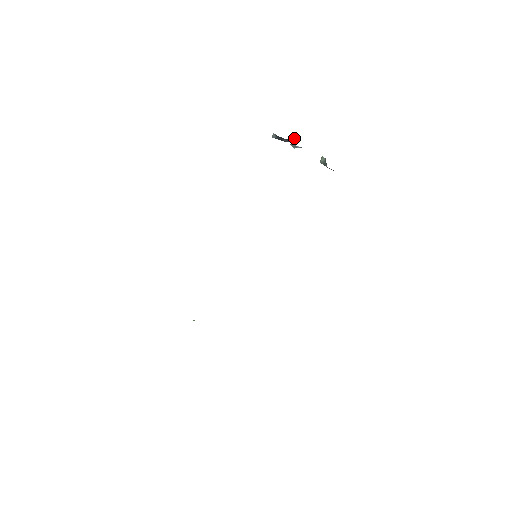
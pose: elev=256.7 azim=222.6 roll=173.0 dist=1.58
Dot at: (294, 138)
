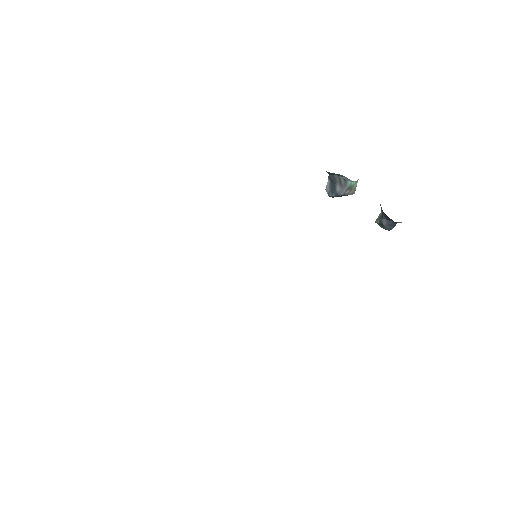
Dot at: (349, 183)
